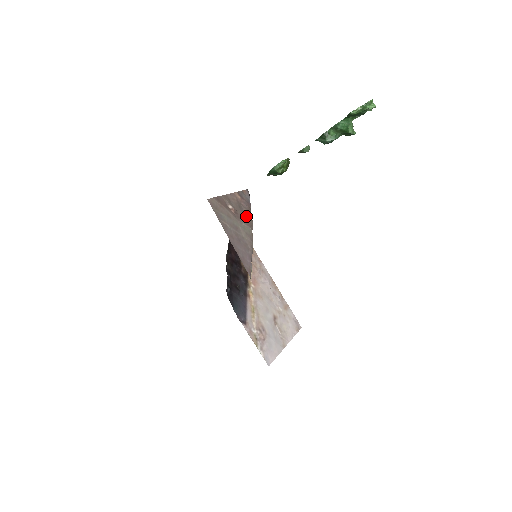
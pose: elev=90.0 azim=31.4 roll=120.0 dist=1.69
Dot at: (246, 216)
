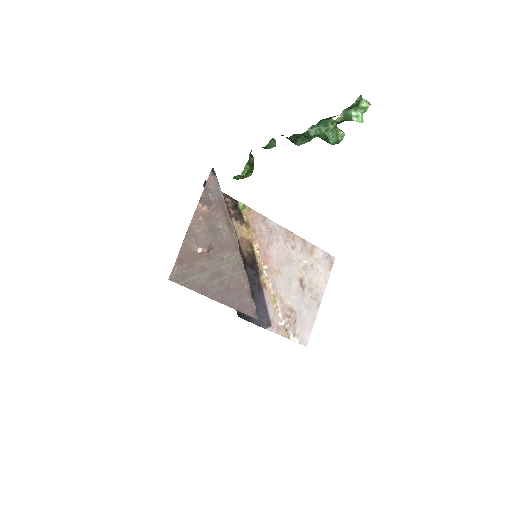
Dot at: (224, 235)
